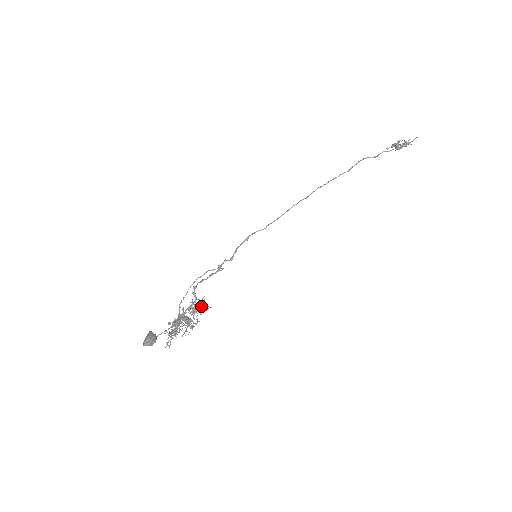
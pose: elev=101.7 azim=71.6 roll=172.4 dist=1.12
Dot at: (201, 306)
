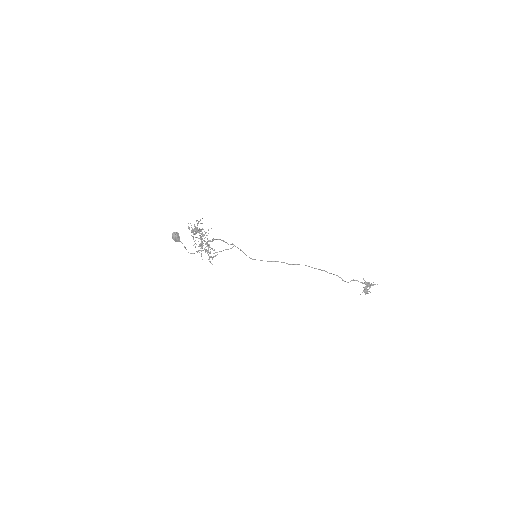
Dot at: (211, 257)
